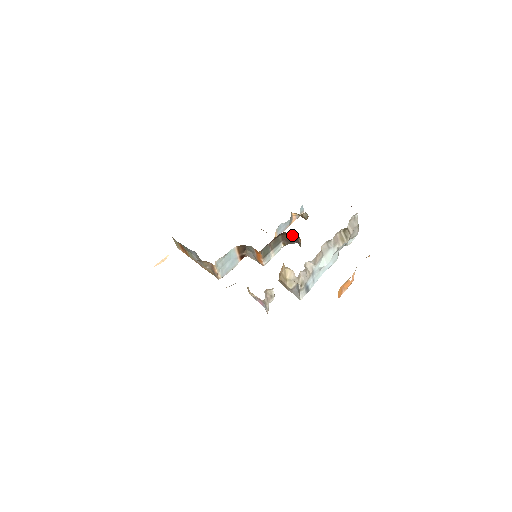
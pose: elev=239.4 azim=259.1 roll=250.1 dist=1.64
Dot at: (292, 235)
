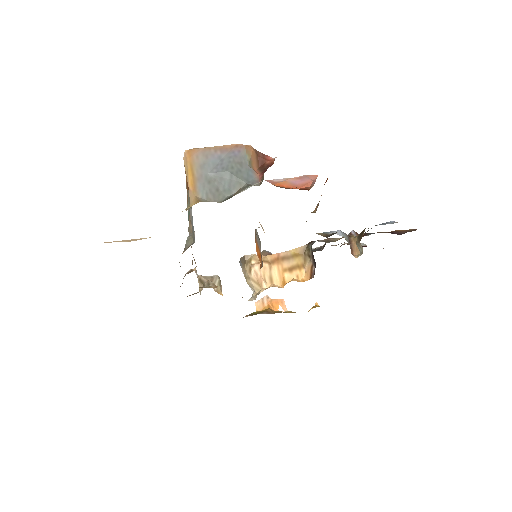
Dot at: occluded
